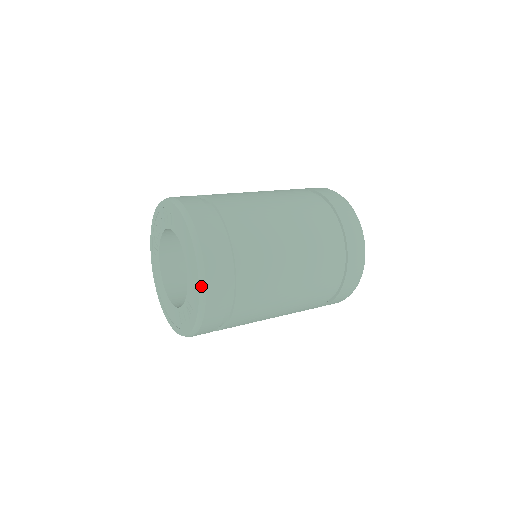
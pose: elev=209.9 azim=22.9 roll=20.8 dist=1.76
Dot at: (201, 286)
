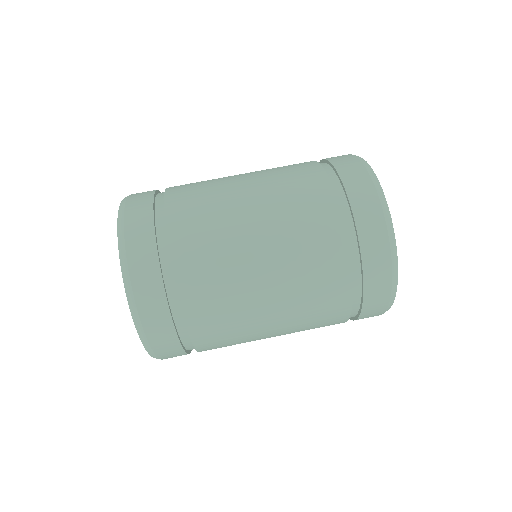
Dot at: (122, 261)
